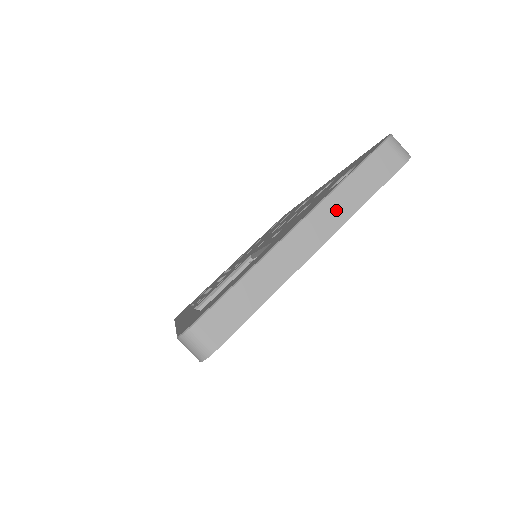
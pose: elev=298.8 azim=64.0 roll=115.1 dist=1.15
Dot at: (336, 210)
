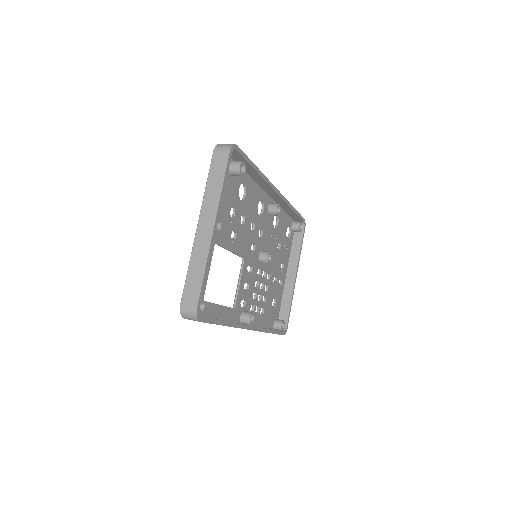
Dot at: (211, 202)
